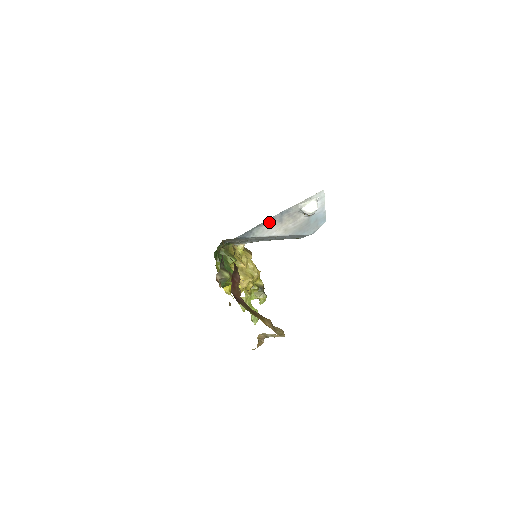
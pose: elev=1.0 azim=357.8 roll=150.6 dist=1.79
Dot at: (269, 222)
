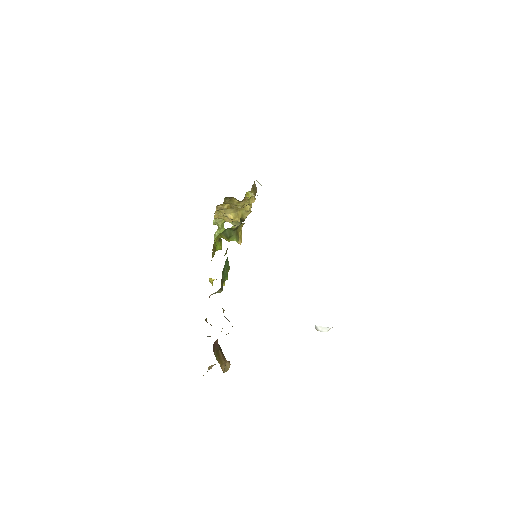
Dot at: occluded
